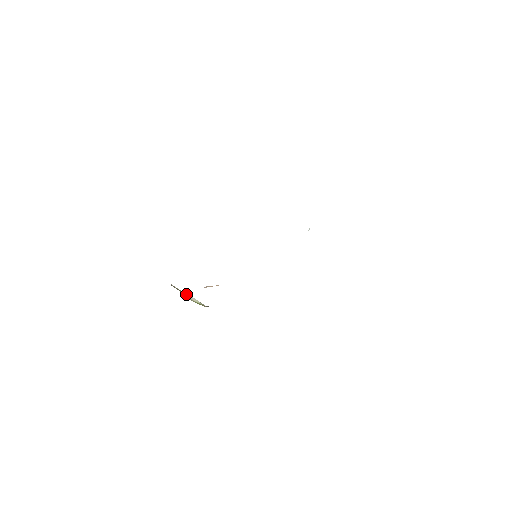
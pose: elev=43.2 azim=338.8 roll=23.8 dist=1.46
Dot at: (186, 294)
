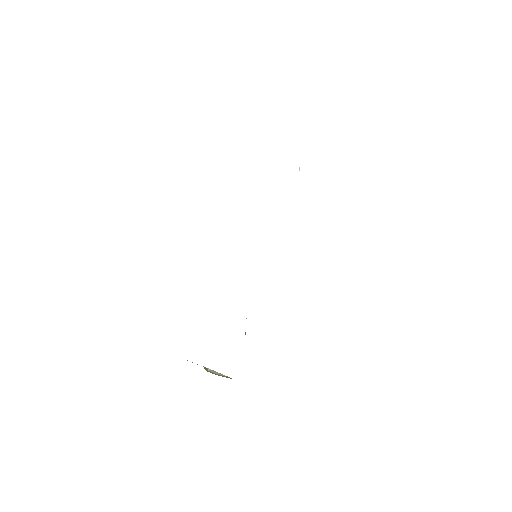
Dot at: (205, 367)
